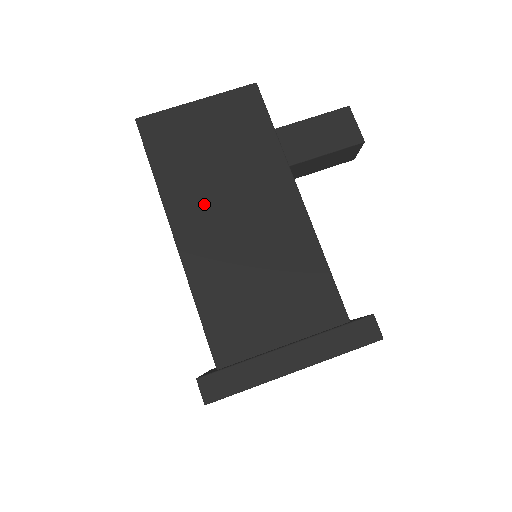
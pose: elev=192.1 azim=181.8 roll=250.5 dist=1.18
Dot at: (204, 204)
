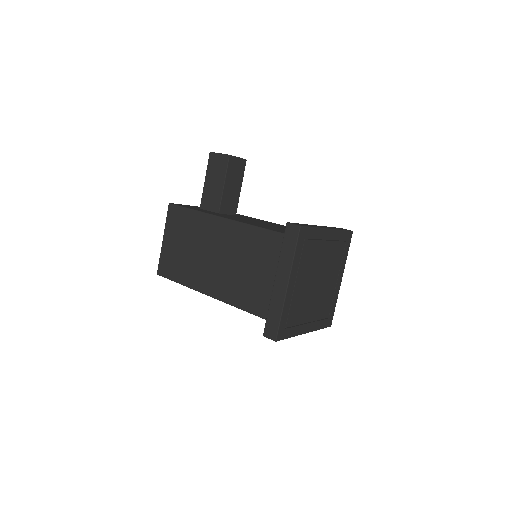
Dot at: (203, 270)
